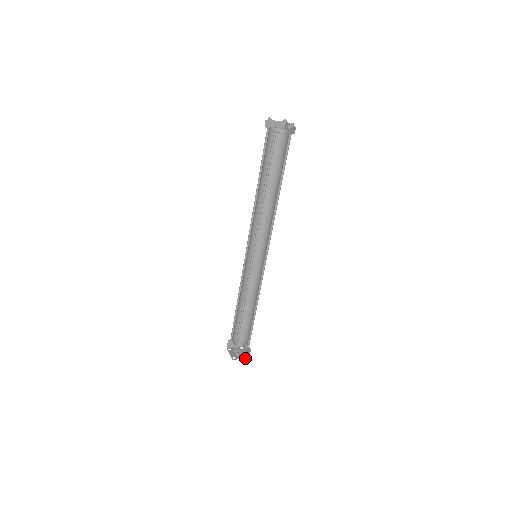
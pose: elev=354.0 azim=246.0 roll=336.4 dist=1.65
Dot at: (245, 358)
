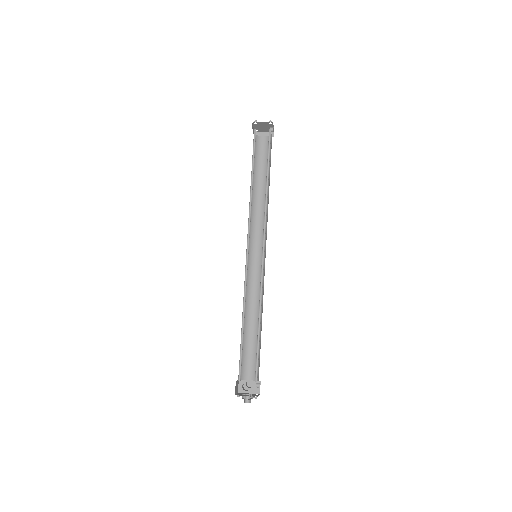
Dot at: occluded
